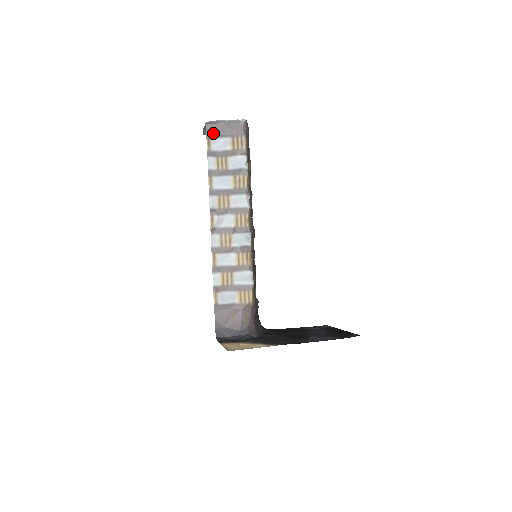
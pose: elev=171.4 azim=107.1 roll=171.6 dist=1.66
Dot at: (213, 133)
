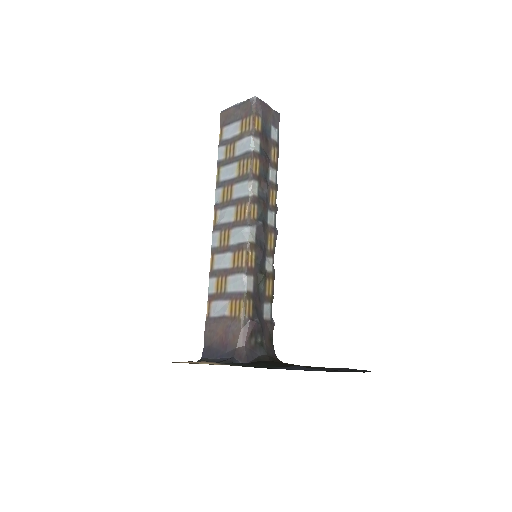
Dot at: (226, 121)
